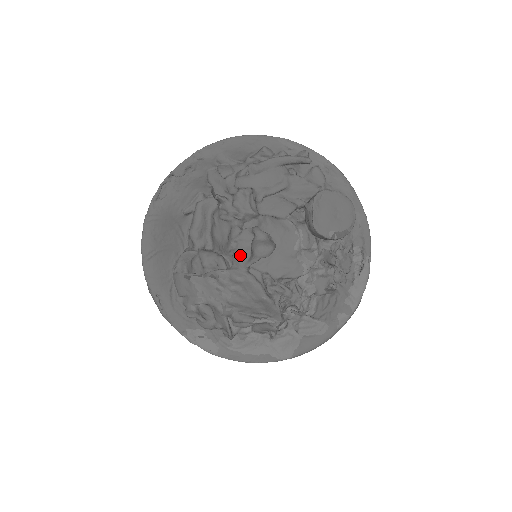
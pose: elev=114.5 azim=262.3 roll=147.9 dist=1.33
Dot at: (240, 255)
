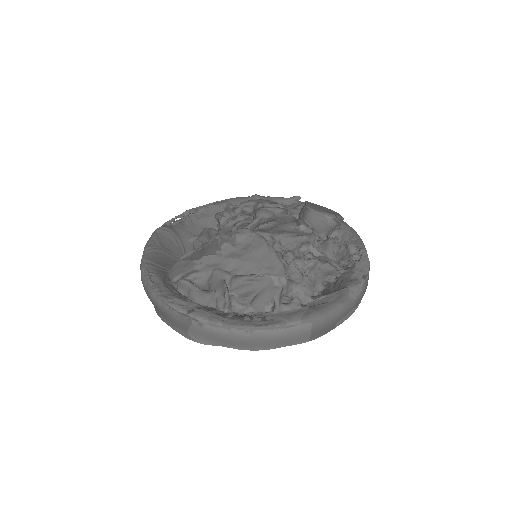
Dot at: (243, 224)
